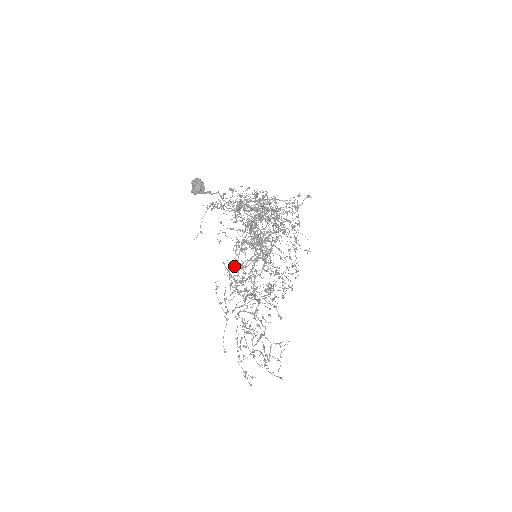
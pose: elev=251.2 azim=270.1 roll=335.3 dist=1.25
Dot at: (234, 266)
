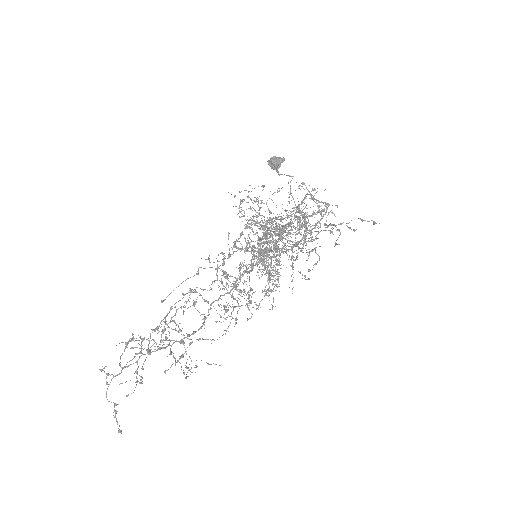
Dot at: occluded
